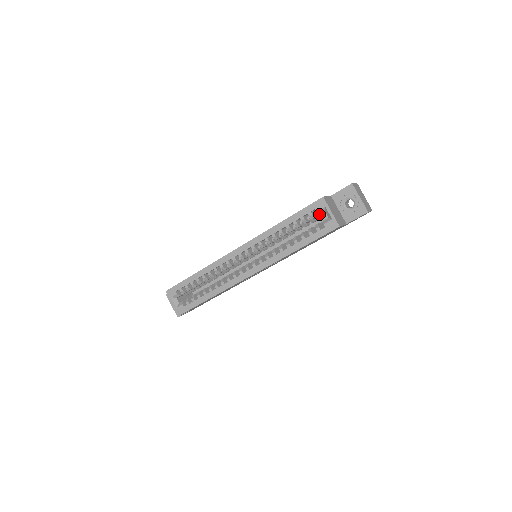
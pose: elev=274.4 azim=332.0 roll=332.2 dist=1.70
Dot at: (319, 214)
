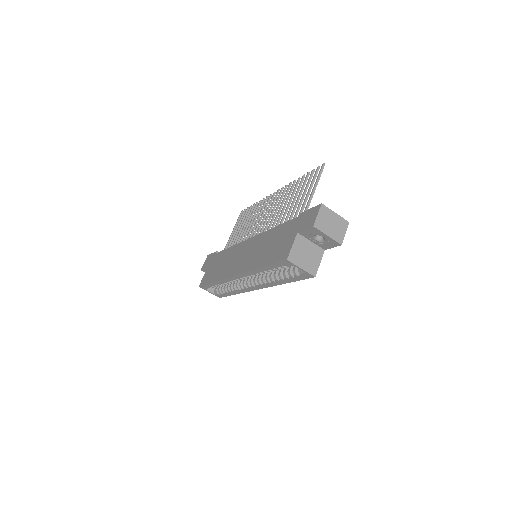
Dot at: occluded
